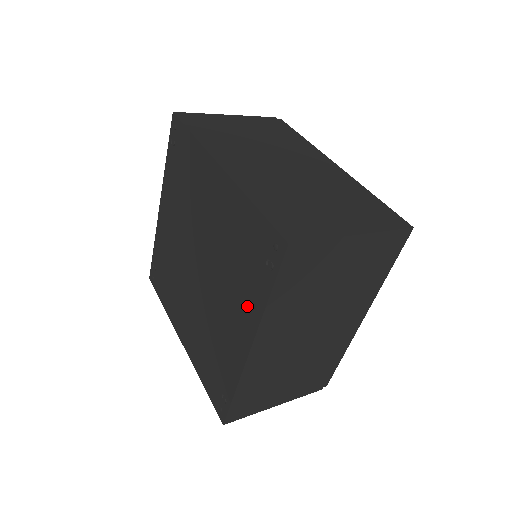
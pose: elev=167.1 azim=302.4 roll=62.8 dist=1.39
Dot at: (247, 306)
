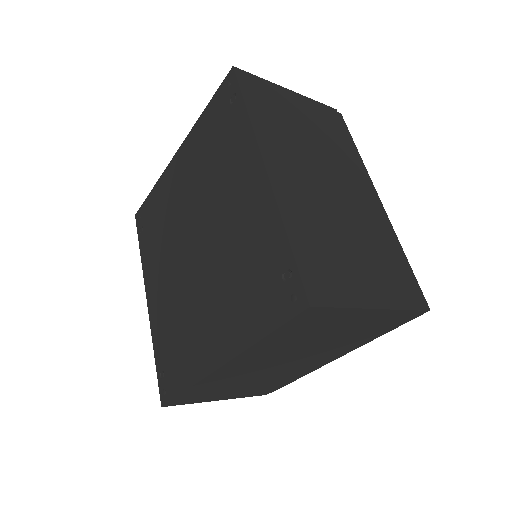
Dot at: (240, 154)
